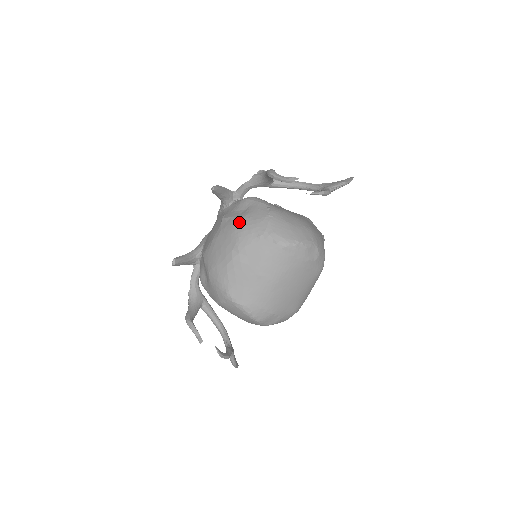
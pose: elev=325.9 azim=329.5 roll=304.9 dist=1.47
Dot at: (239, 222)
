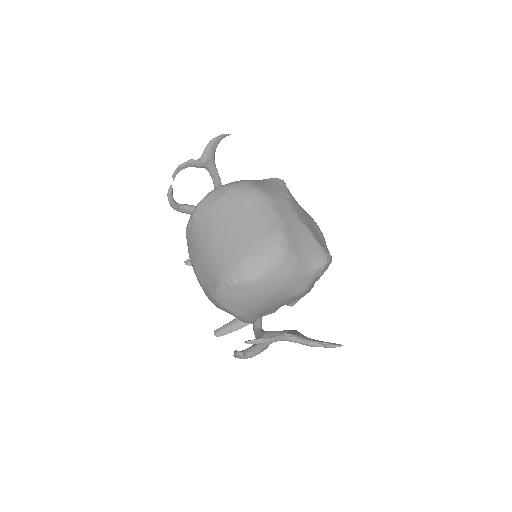
Dot at: occluded
